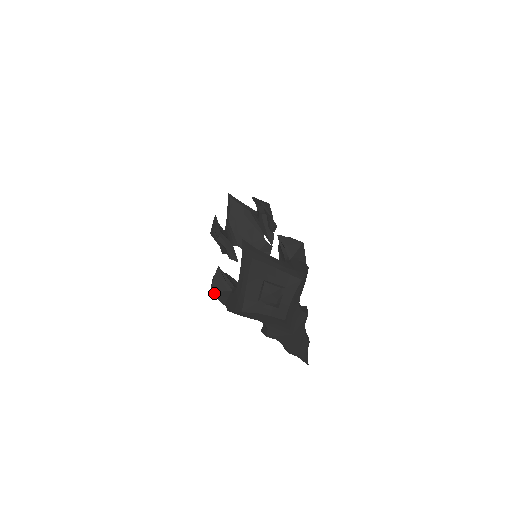
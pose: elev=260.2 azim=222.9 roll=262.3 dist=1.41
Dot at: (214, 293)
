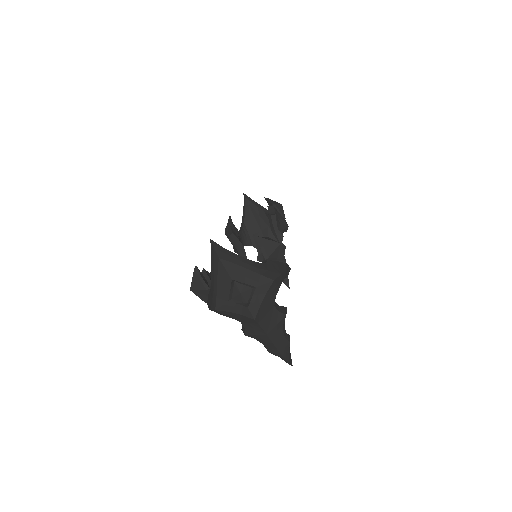
Dot at: (194, 291)
